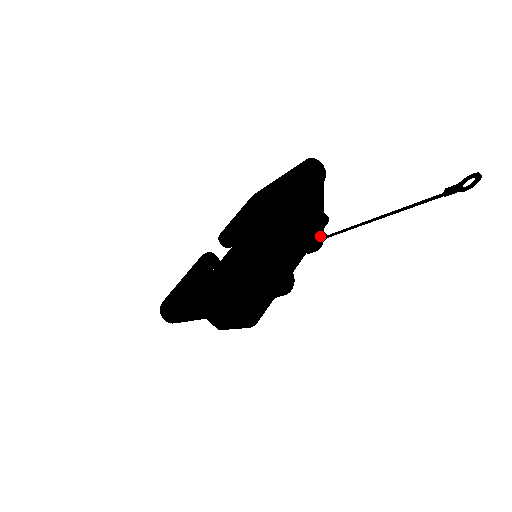
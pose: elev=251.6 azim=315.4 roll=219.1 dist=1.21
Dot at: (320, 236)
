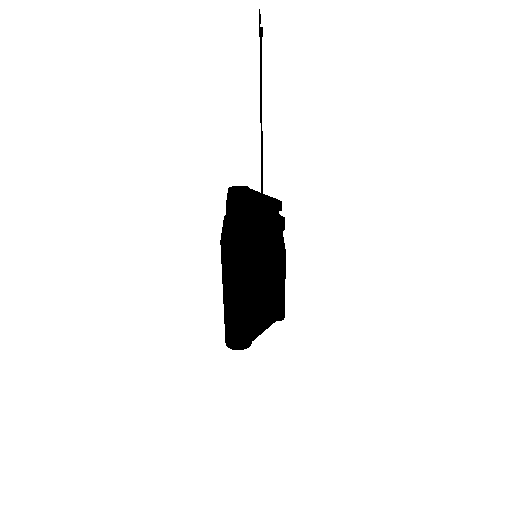
Dot at: (275, 200)
